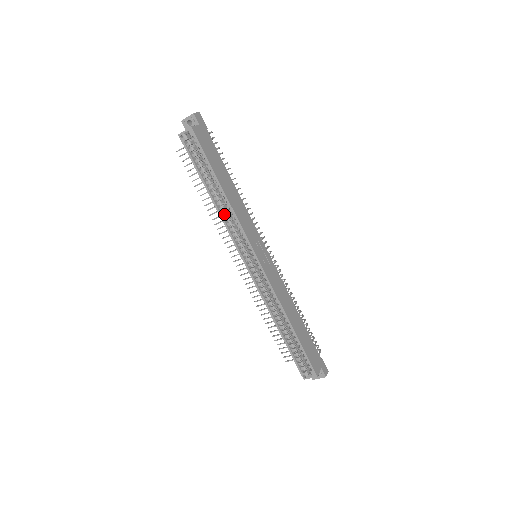
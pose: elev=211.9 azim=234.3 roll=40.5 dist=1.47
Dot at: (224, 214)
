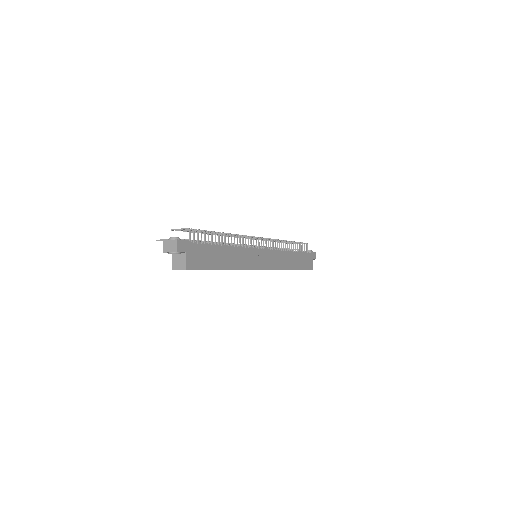
Dot at: occluded
